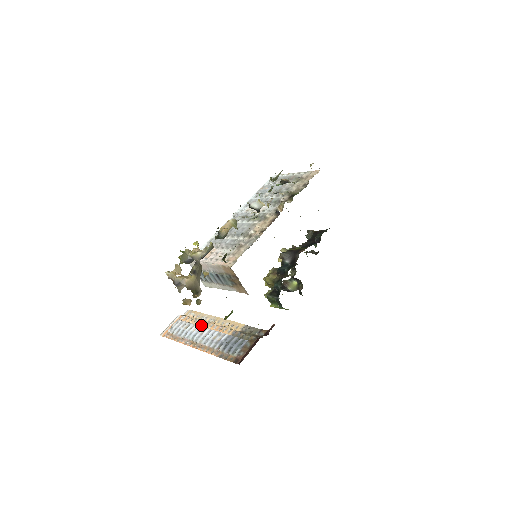
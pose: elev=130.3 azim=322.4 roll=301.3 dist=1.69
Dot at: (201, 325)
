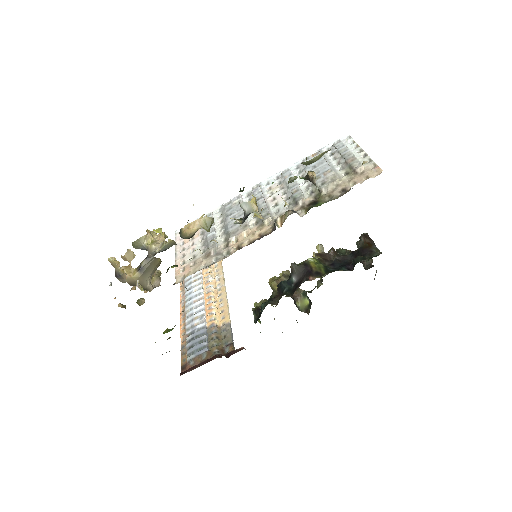
Dot at: (205, 288)
